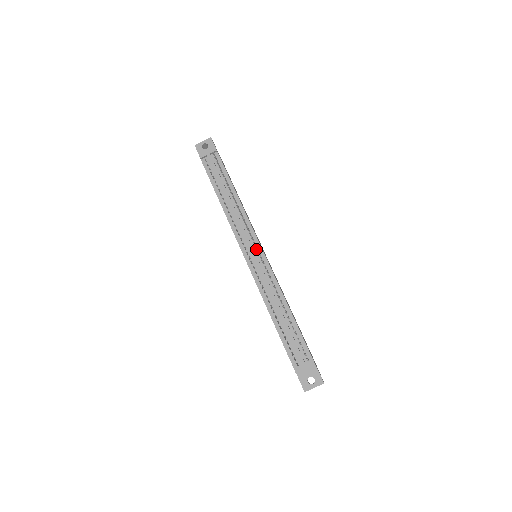
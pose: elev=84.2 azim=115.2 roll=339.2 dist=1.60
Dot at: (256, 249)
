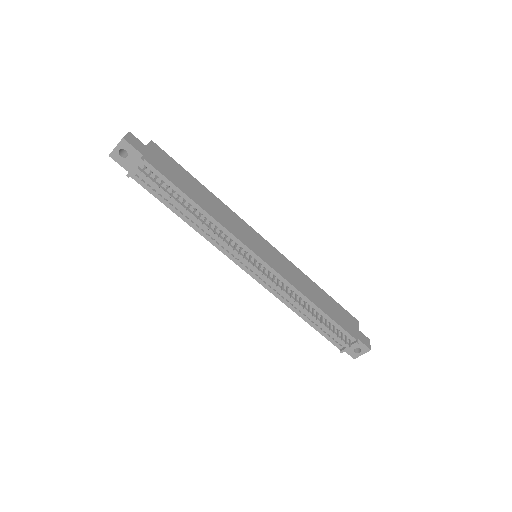
Dot at: (254, 261)
